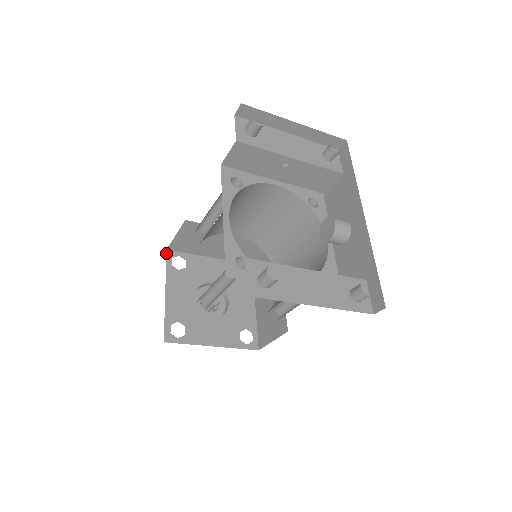
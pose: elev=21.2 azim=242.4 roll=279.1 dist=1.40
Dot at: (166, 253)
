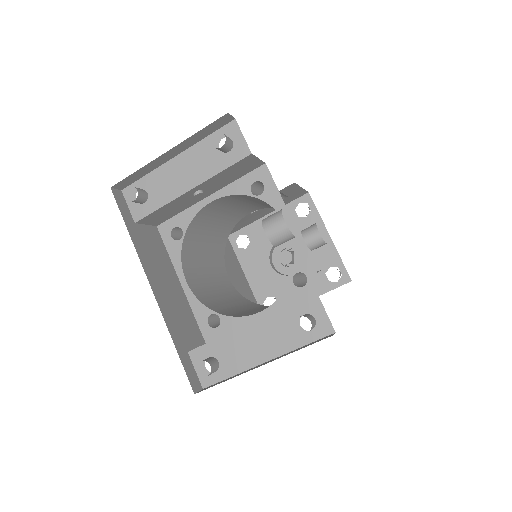
Dot at: (229, 240)
